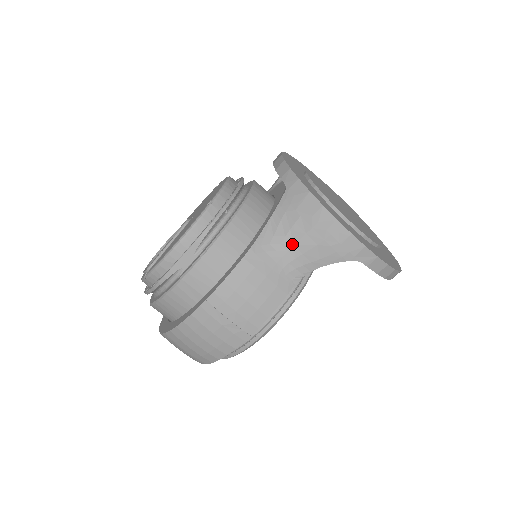
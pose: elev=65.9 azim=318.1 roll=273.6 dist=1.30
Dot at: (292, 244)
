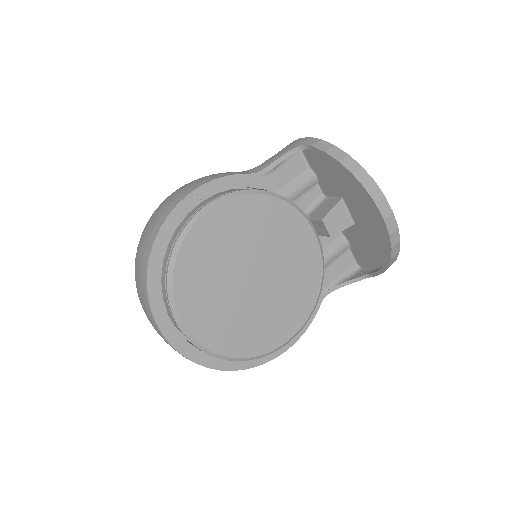
Dot at: occluded
